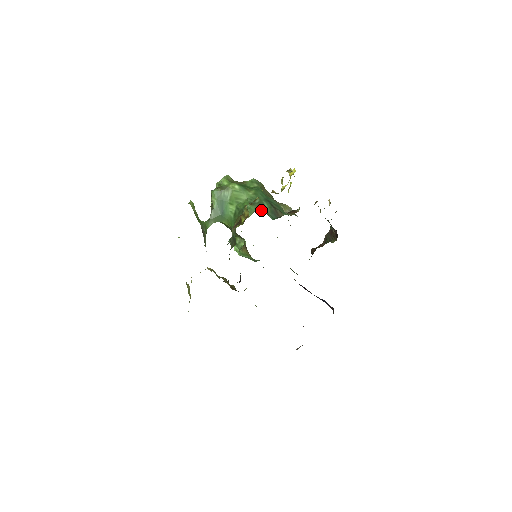
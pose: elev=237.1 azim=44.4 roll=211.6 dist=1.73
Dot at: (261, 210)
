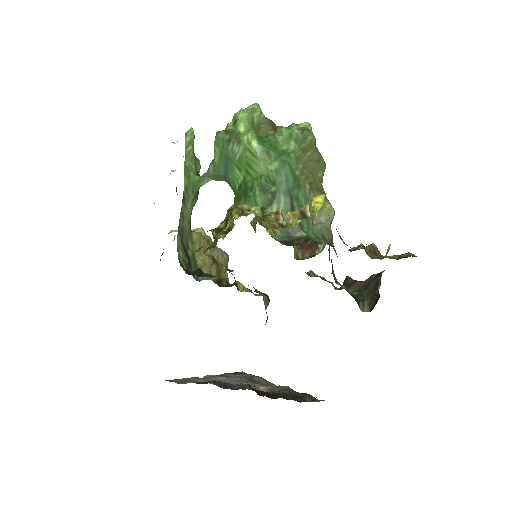
Dot at: occluded
